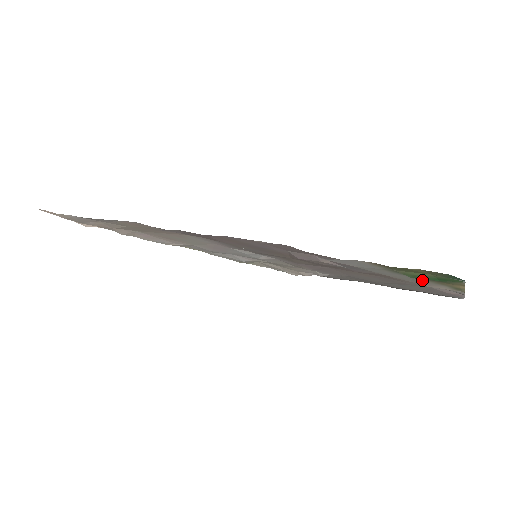
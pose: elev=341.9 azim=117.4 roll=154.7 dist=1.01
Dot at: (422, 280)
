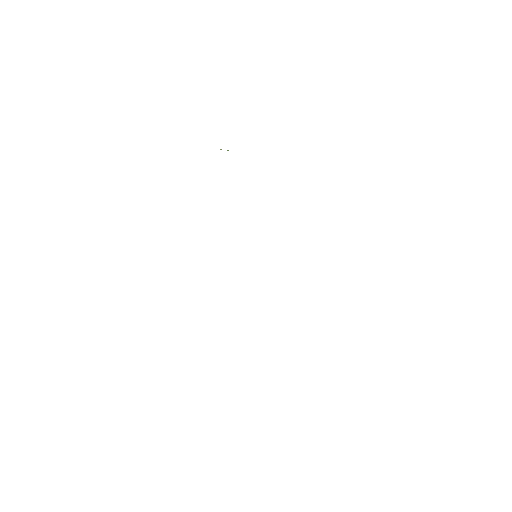
Dot at: occluded
